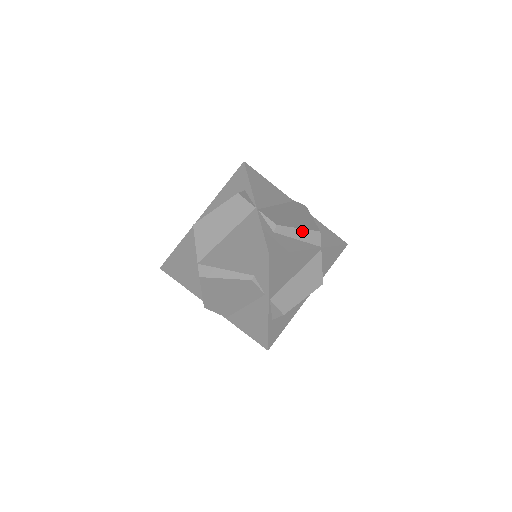
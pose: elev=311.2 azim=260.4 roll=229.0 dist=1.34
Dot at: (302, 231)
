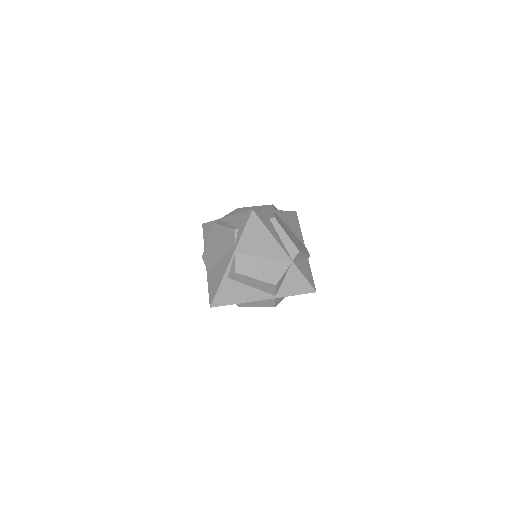
Dot at: (288, 238)
